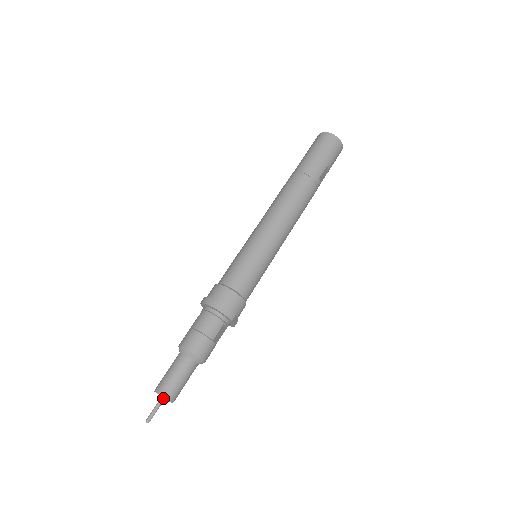
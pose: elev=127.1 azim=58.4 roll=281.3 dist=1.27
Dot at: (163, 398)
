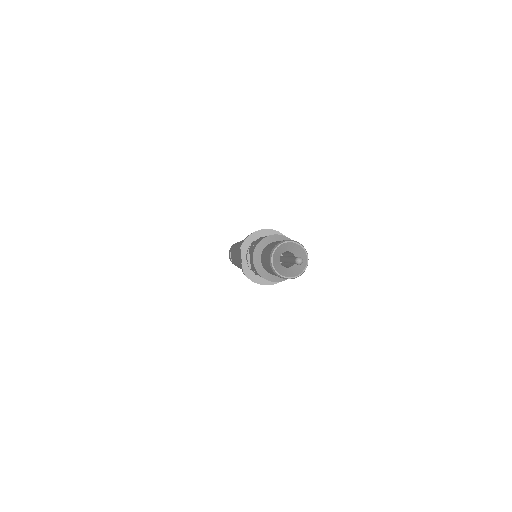
Dot at: (291, 256)
